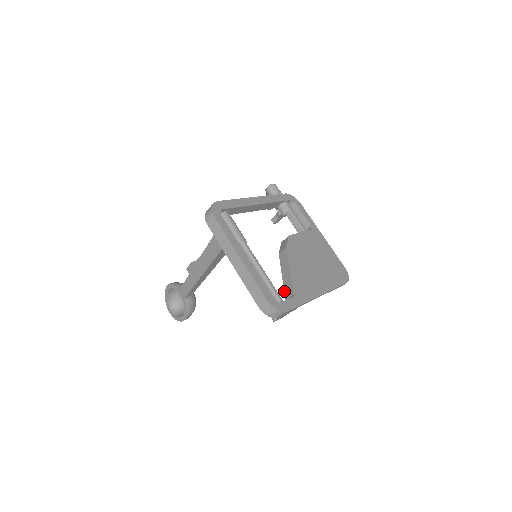
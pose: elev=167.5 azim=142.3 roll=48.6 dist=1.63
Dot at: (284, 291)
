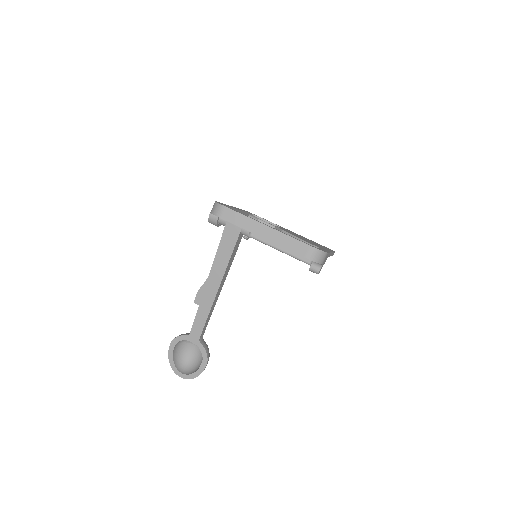
Dot at: occluded
